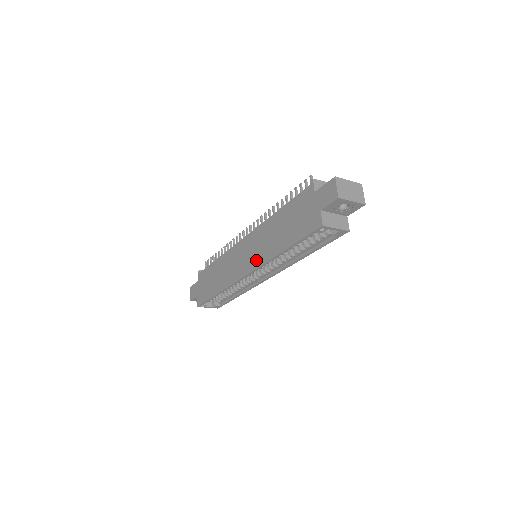
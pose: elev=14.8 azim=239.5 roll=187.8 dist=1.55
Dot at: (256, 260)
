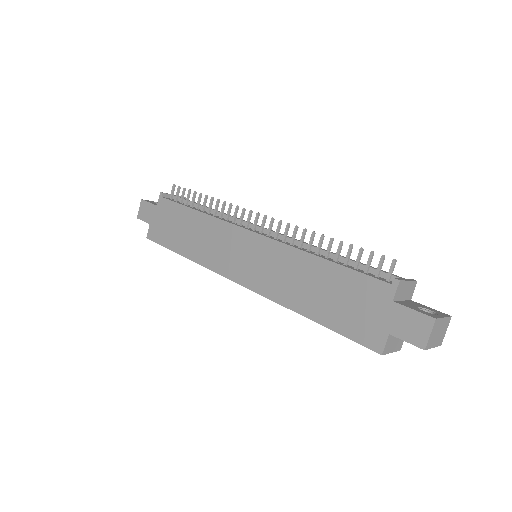
Dot at: (260, 282)
